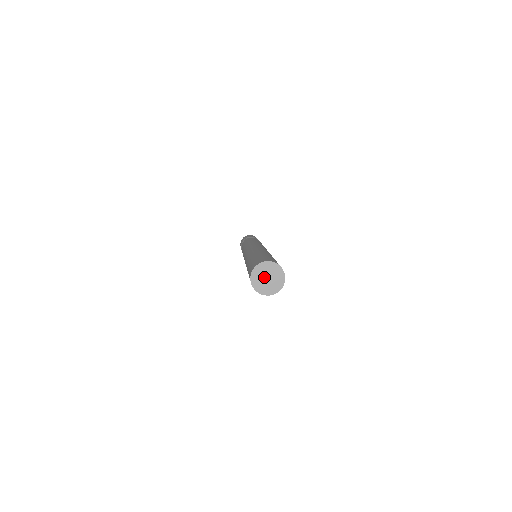
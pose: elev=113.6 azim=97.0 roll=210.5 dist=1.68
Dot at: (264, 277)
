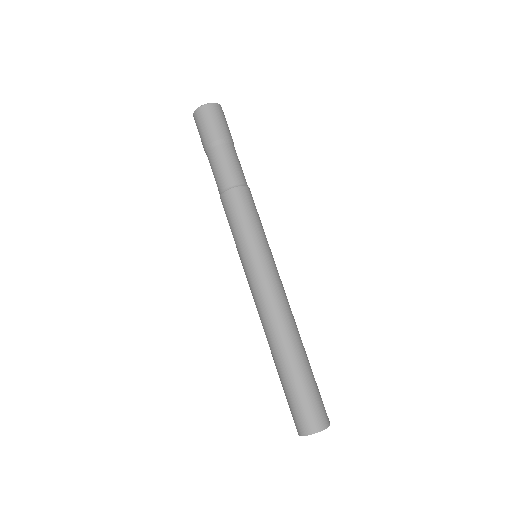
Dot at: occluded
